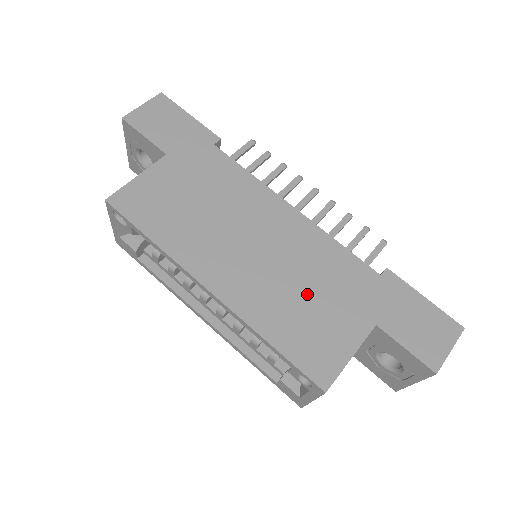
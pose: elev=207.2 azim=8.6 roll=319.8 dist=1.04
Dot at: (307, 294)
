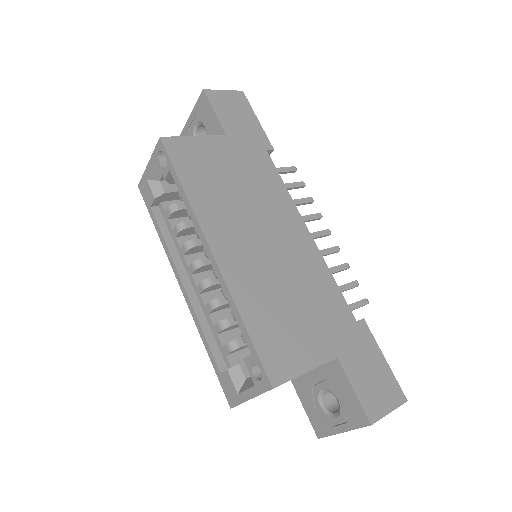
Dot at: (291, 301)
